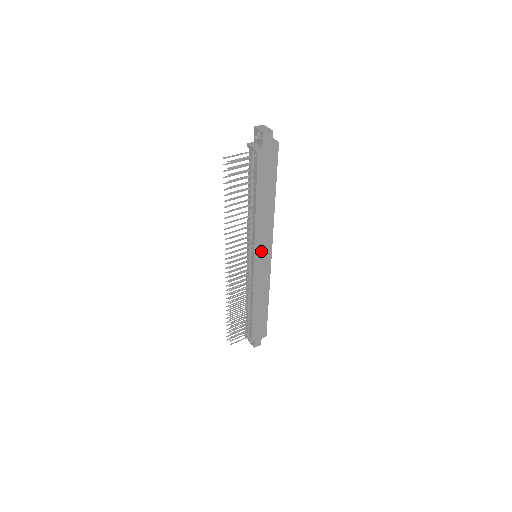
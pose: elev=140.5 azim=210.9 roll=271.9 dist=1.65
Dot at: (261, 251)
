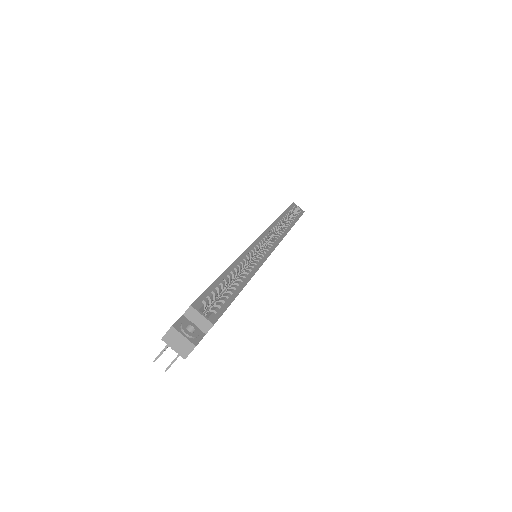
Dot at: occluded
